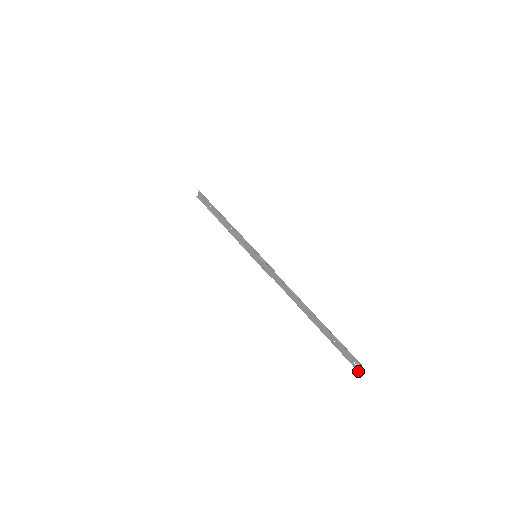
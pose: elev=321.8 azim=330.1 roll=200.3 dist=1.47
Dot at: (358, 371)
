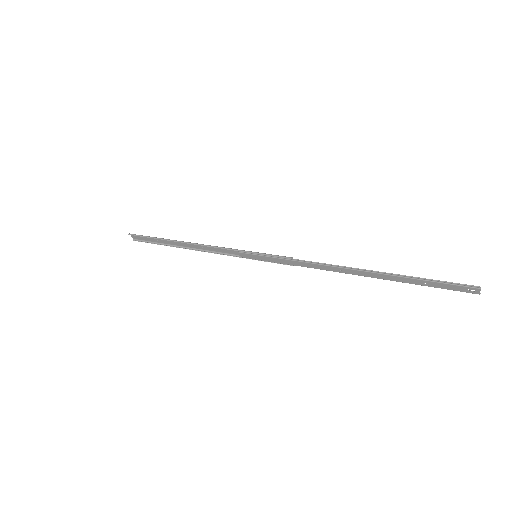
Dot at: occluded
